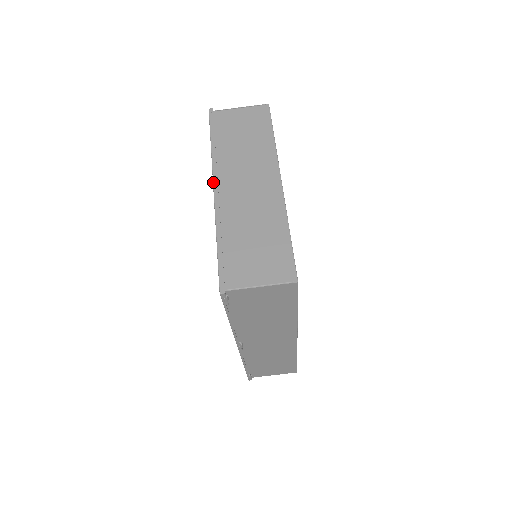
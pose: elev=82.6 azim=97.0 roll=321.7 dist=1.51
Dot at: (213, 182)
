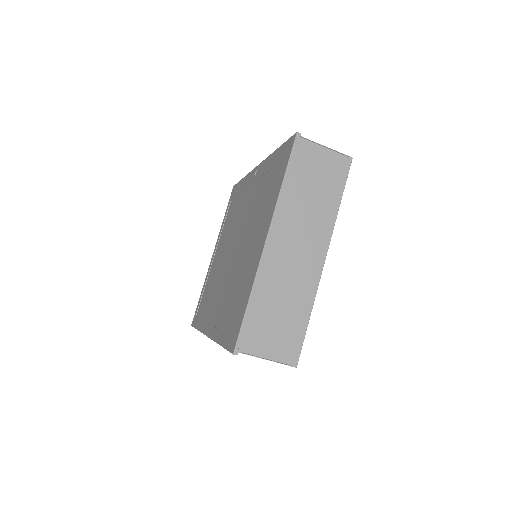
Dot at: (269, 231)
